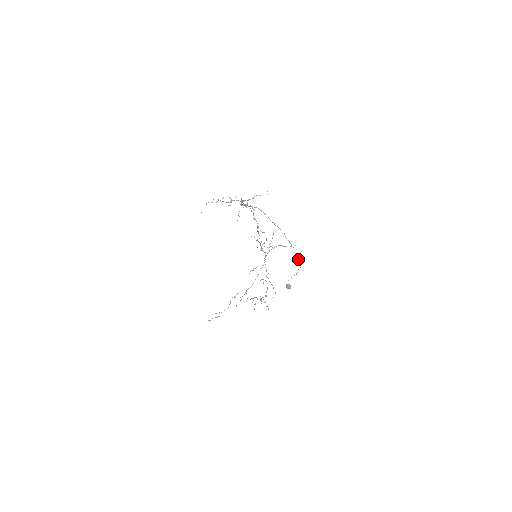
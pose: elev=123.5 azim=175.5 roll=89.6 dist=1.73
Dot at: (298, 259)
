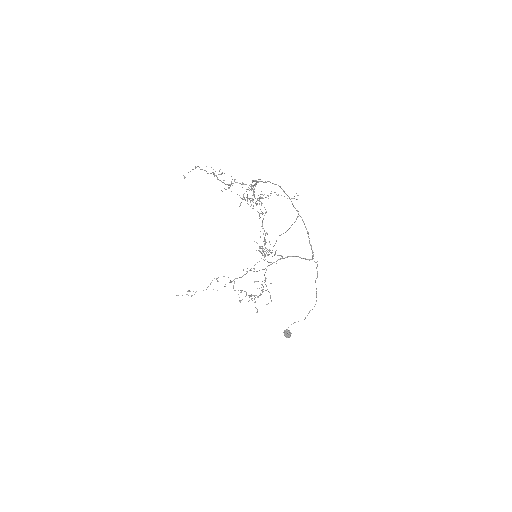
Dot at: (316, 288)
